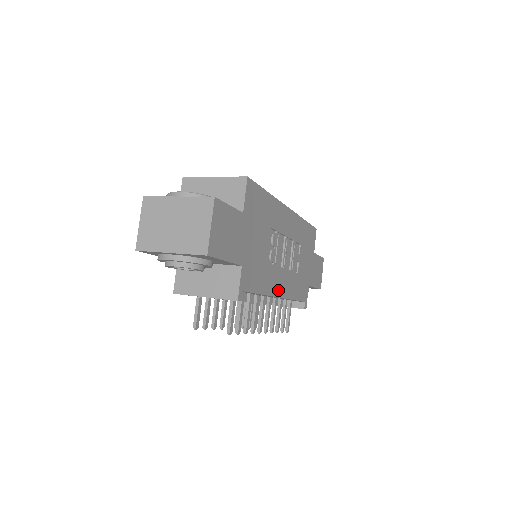
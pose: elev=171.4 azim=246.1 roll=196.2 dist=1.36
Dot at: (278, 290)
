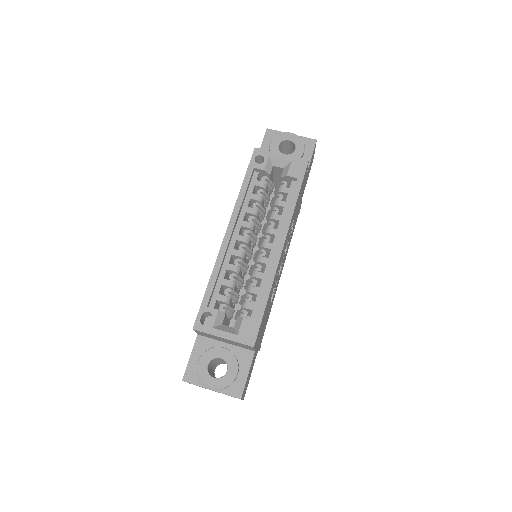
Dot at: (280, 276)
